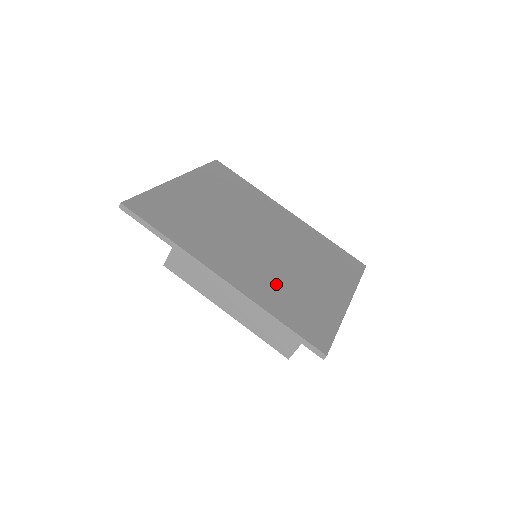
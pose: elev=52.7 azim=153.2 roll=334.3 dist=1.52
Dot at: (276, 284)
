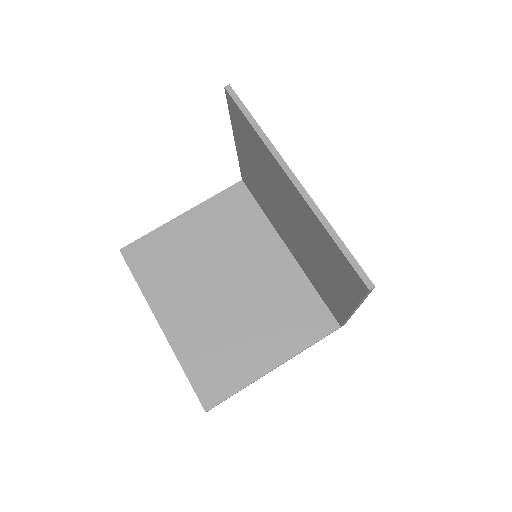
Dot at: occluded
